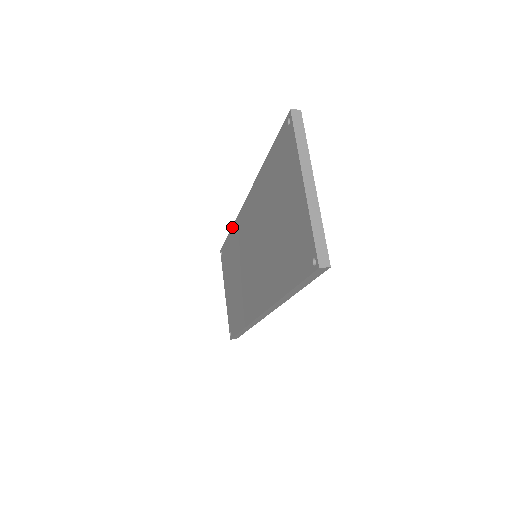
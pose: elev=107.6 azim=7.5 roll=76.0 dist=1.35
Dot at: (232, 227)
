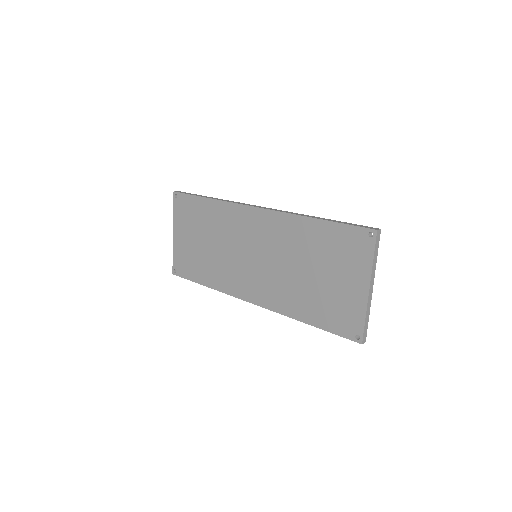
Dot at: (217, 200)
